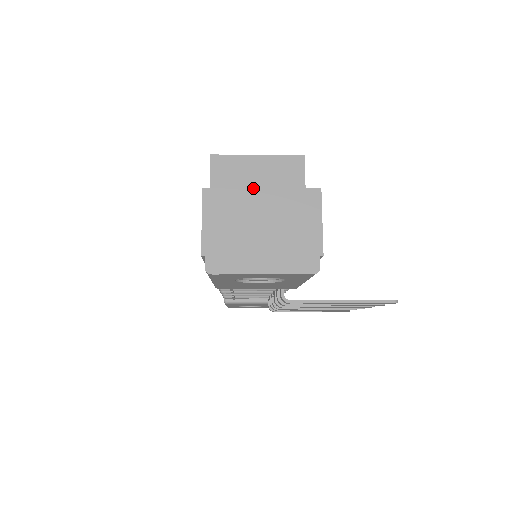
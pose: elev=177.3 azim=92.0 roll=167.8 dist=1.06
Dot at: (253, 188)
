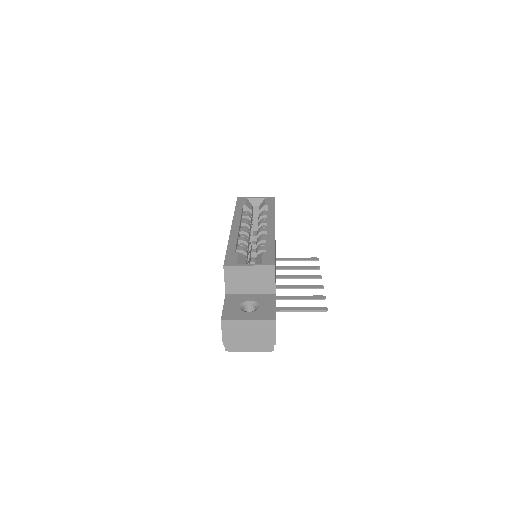
Dot at: (244, 320)
